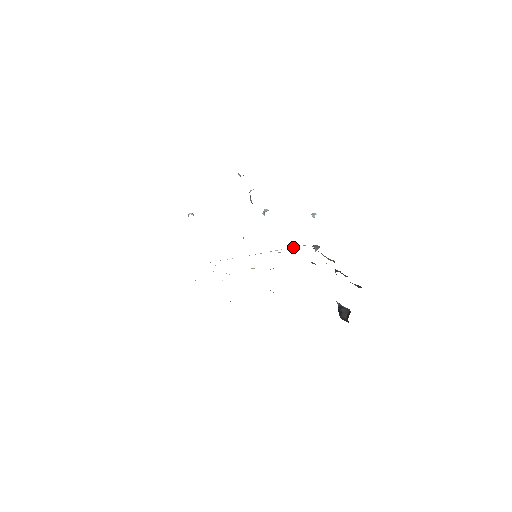
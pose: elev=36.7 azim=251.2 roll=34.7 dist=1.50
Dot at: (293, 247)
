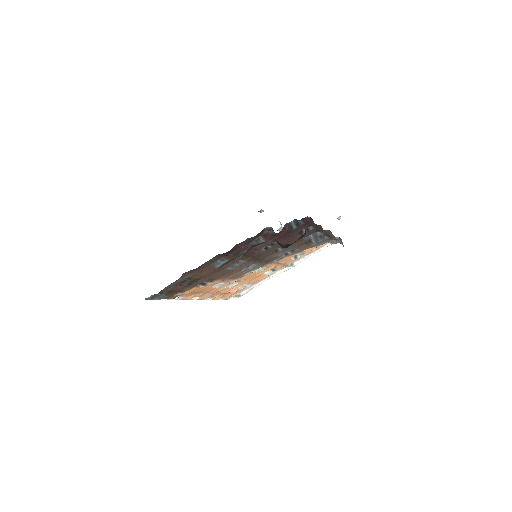
Dot at: (317, 250)
